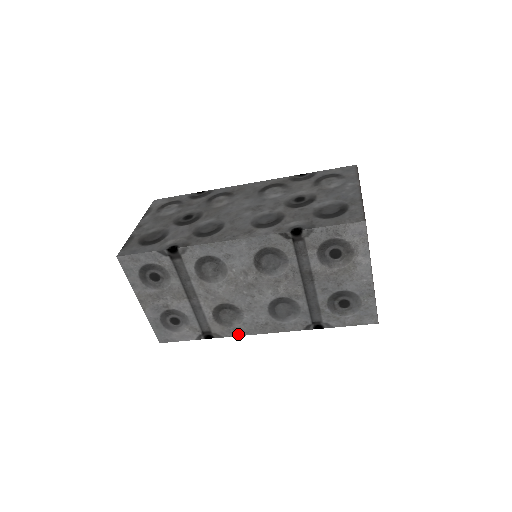
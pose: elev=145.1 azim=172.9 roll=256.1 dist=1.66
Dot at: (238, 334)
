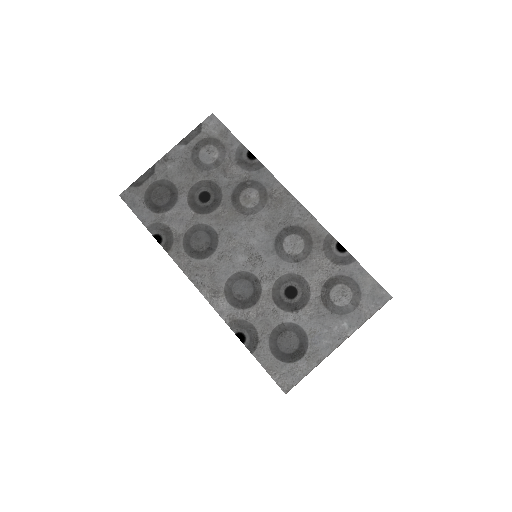
Dot at: occluded
